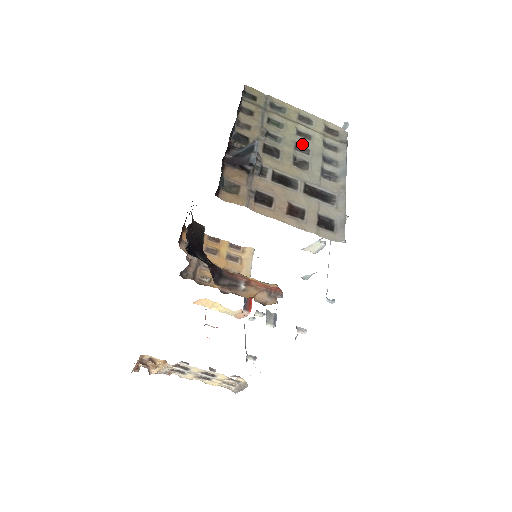
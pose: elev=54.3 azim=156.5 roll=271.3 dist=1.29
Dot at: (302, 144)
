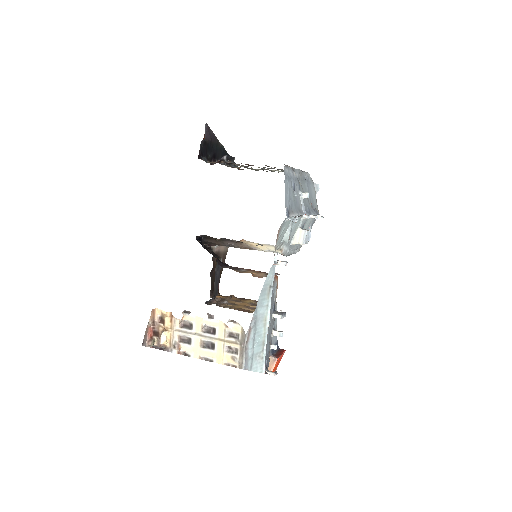
Dot at: (271, 170)
